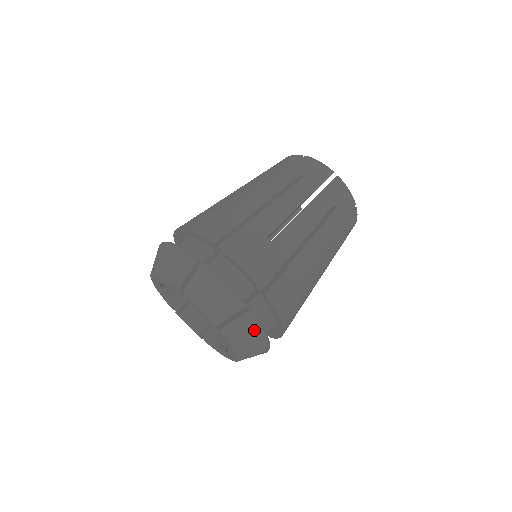
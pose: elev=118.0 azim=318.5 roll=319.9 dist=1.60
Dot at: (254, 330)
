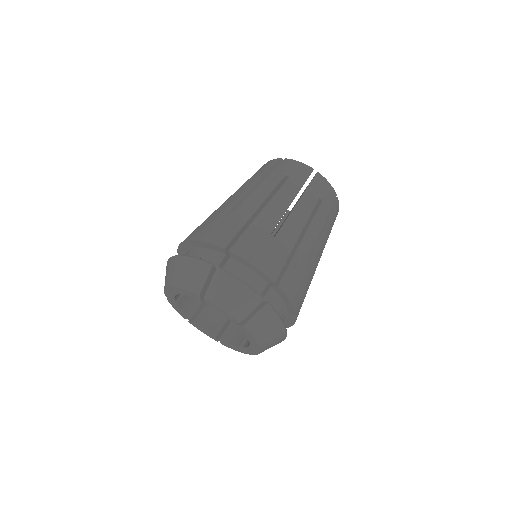
Dot at: (232, 284)
